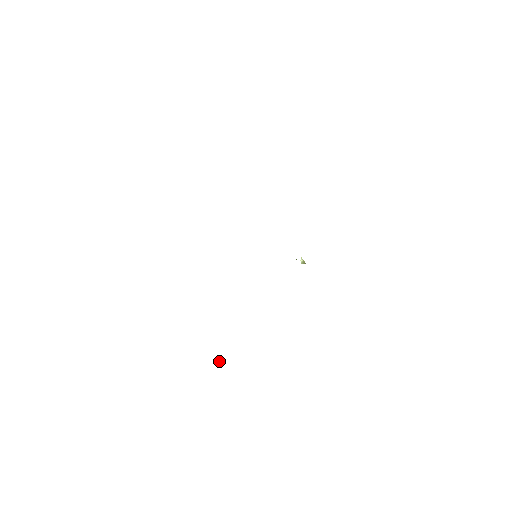
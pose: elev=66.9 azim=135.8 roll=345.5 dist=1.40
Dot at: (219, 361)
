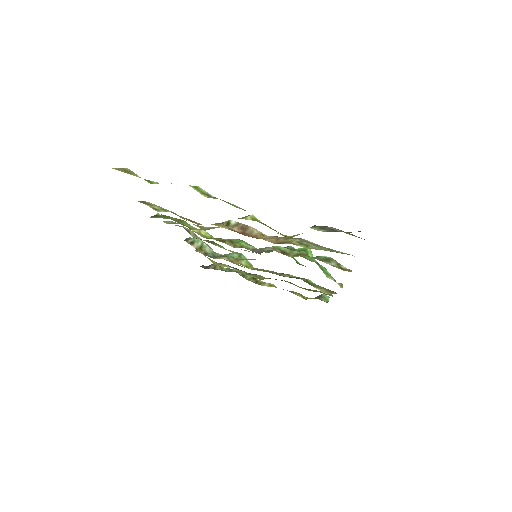
Dot at: occluded
